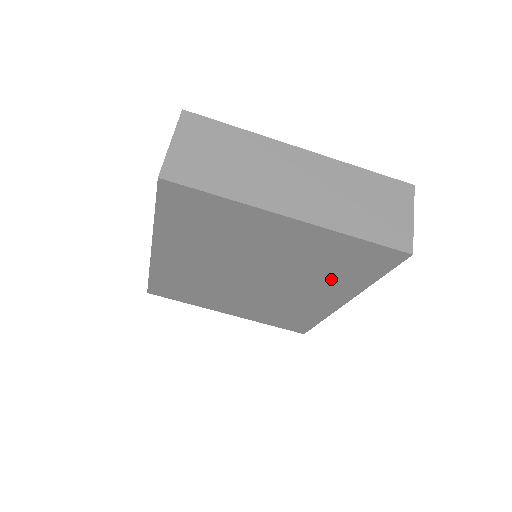
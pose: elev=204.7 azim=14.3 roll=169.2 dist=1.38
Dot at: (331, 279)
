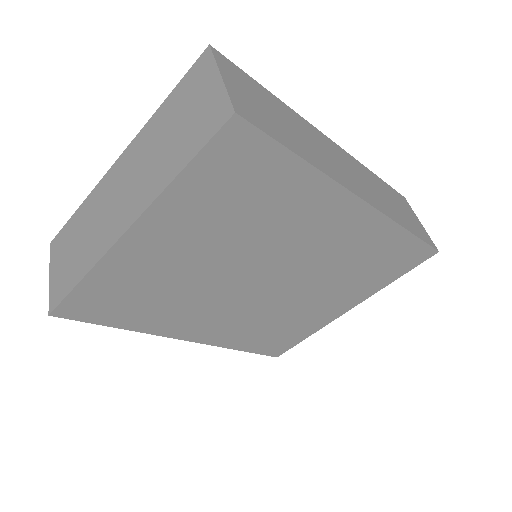
Dot at: (287, 210)
